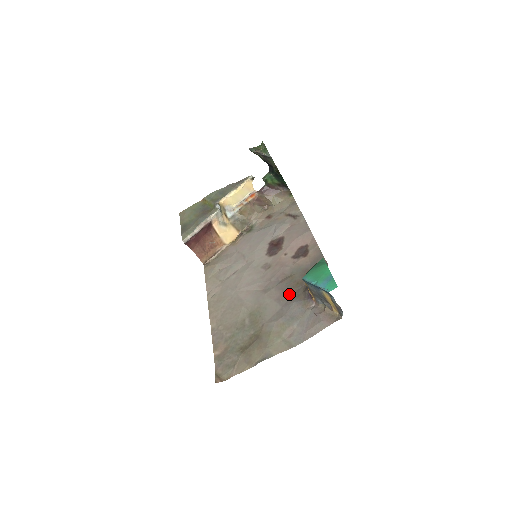
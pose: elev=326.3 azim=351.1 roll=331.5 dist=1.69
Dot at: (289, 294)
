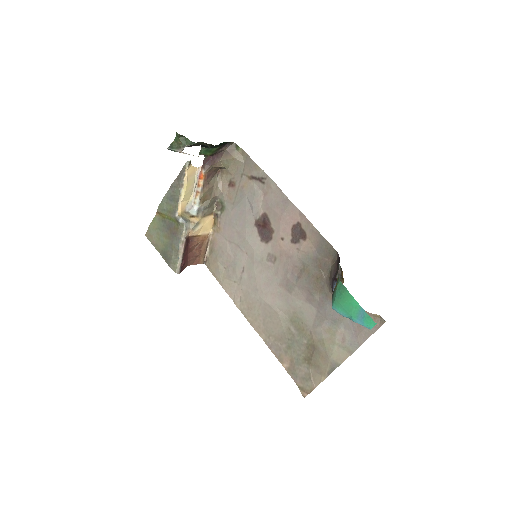
Dot at: (316, 293)
